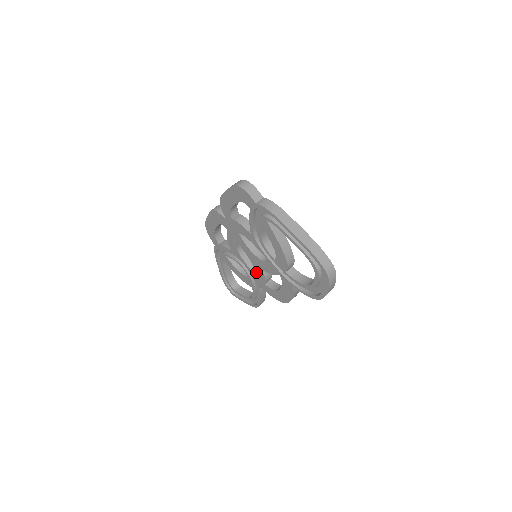
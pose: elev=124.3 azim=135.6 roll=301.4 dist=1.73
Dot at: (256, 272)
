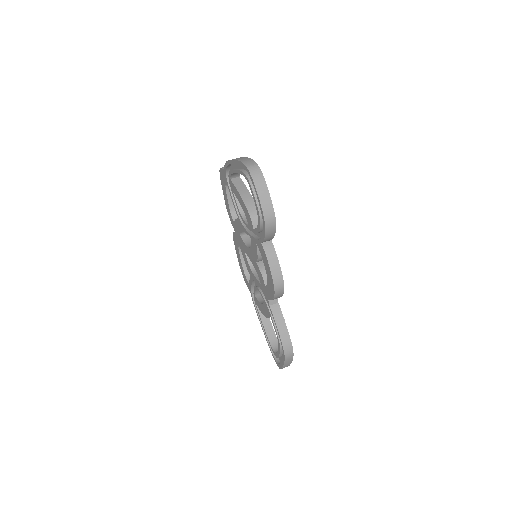
Dot at: (259, 277)
